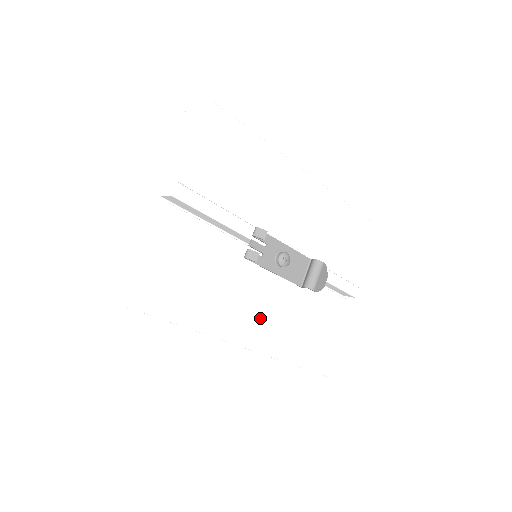
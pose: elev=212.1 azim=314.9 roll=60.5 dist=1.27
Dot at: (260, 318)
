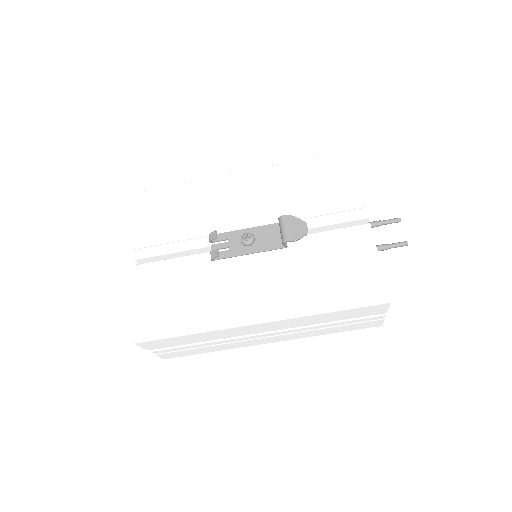
Dot at: (257, 294)
